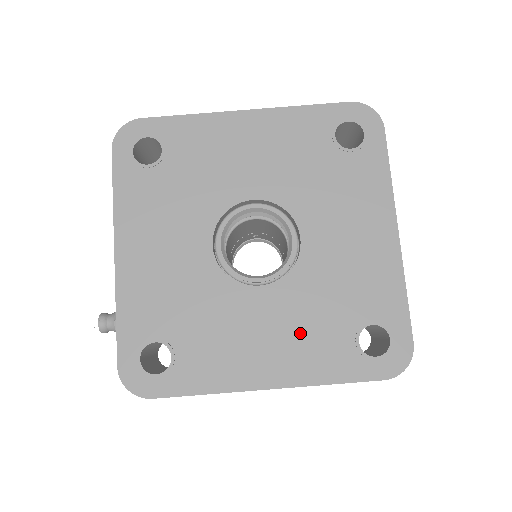
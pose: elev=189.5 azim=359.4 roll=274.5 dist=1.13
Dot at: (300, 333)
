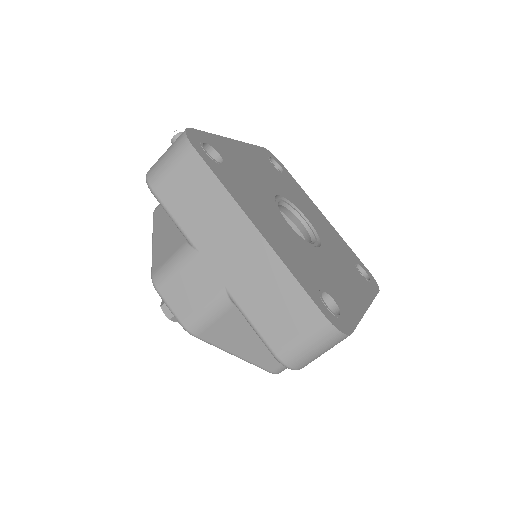
Dot at: (293, 250)
